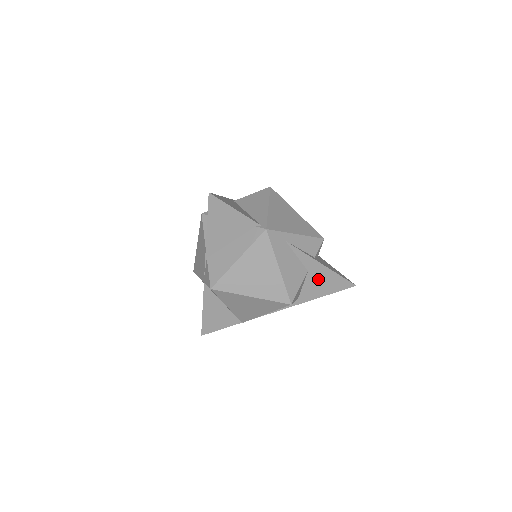
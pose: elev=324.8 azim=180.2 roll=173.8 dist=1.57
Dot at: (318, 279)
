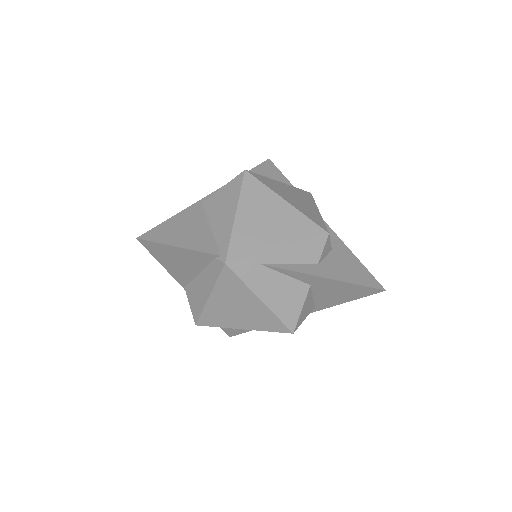
Dot at: (329, 290)
